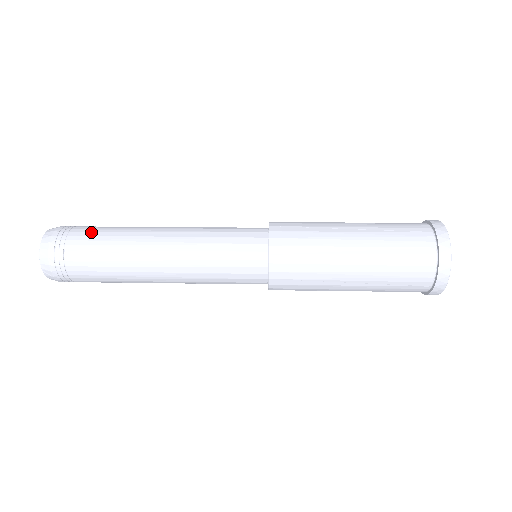
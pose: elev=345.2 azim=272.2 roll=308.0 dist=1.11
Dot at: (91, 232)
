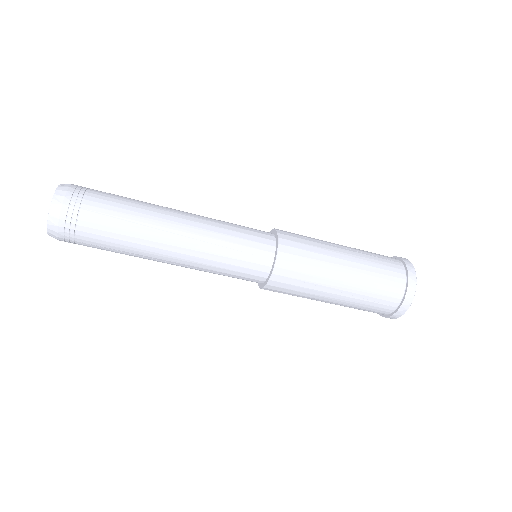
Dot at: occluded
